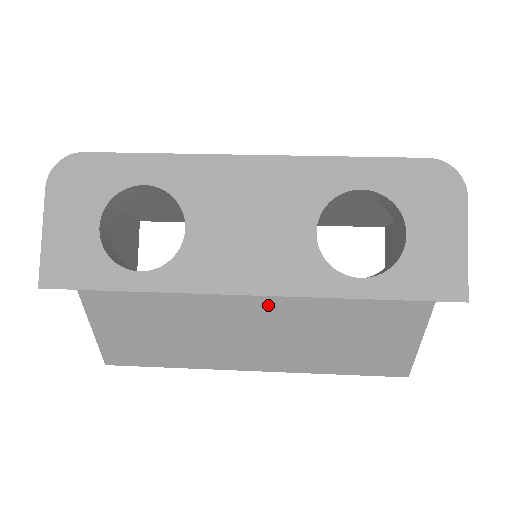
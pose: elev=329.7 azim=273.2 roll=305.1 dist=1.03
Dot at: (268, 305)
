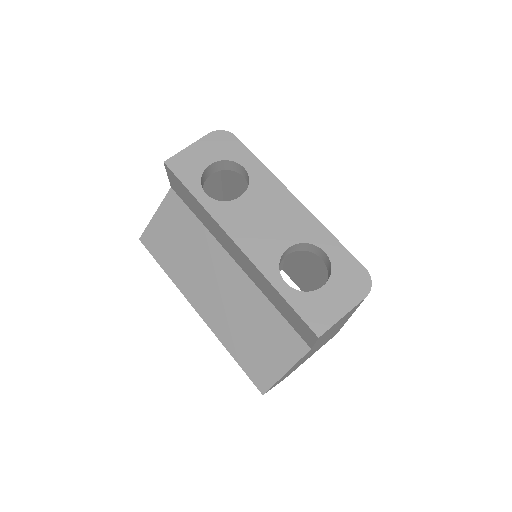
Dot at: (237, 275)
